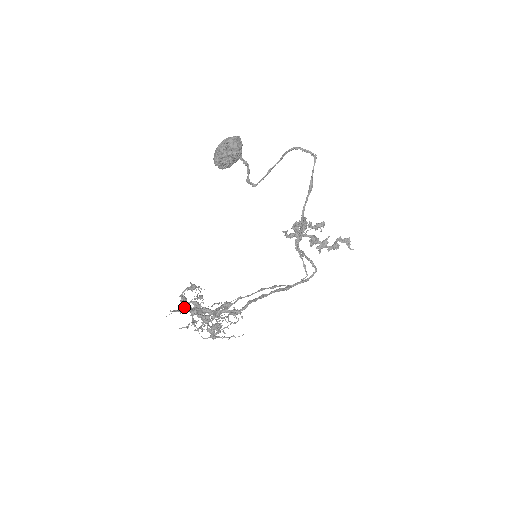
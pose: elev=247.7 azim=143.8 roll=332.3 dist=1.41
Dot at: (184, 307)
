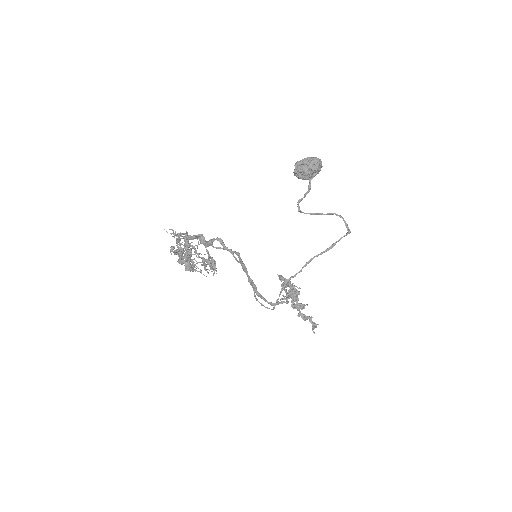
Dot at: occluded
